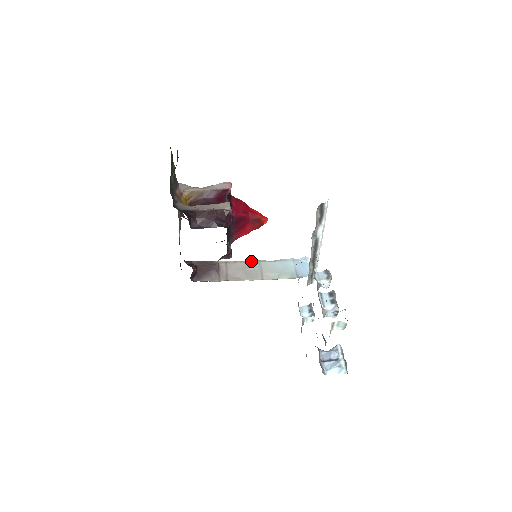
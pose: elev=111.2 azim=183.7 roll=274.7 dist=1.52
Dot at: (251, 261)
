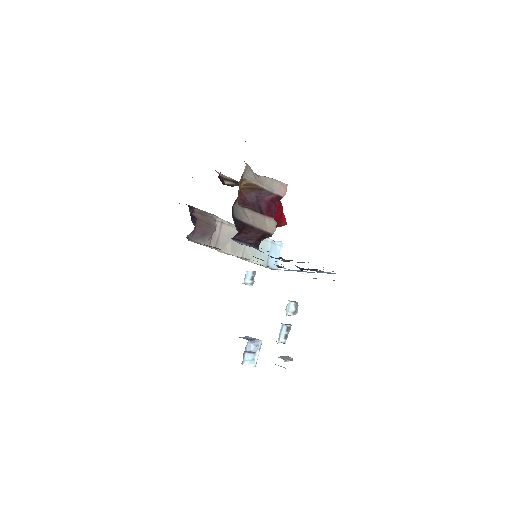
Dot at: occluded
